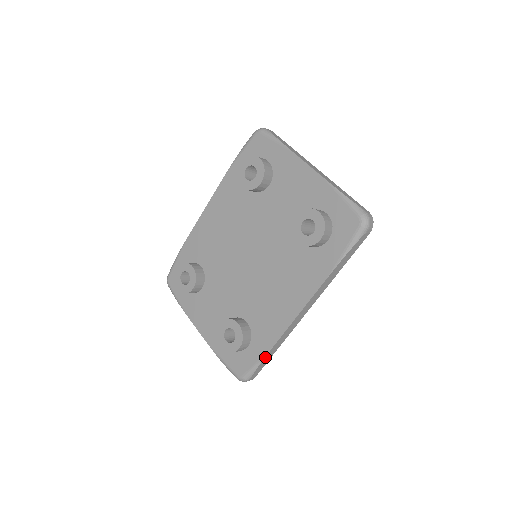
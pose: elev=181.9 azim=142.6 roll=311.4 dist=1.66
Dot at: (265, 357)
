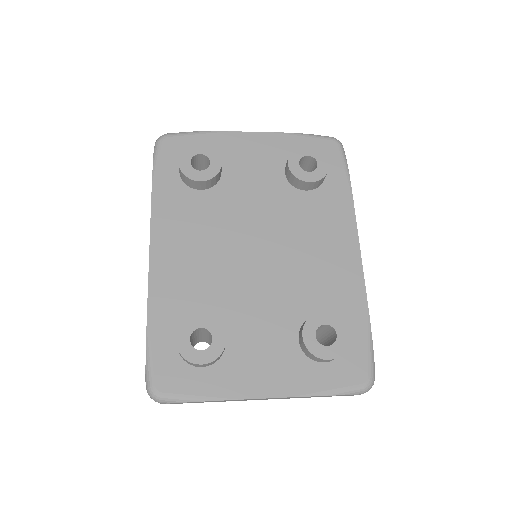
Dot at: (370, 328)
